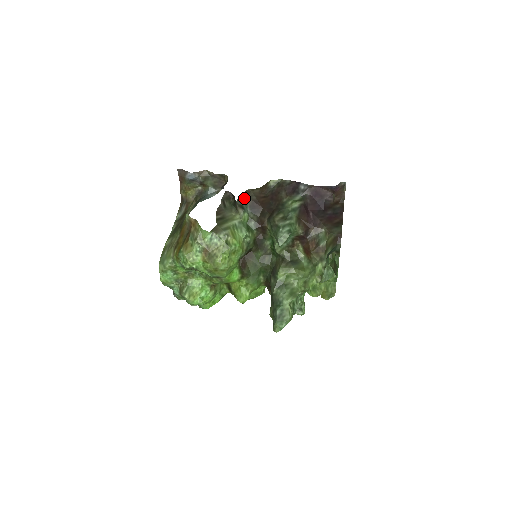
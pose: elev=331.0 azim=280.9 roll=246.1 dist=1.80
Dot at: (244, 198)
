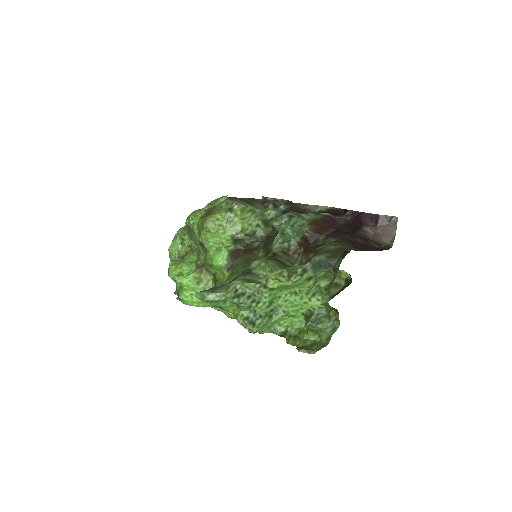
Dot at: (285, 206)
